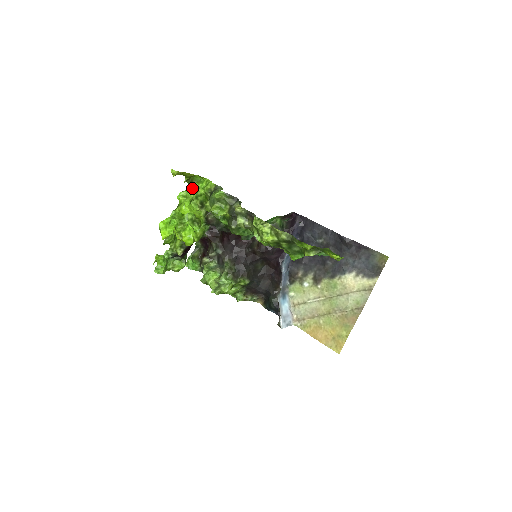
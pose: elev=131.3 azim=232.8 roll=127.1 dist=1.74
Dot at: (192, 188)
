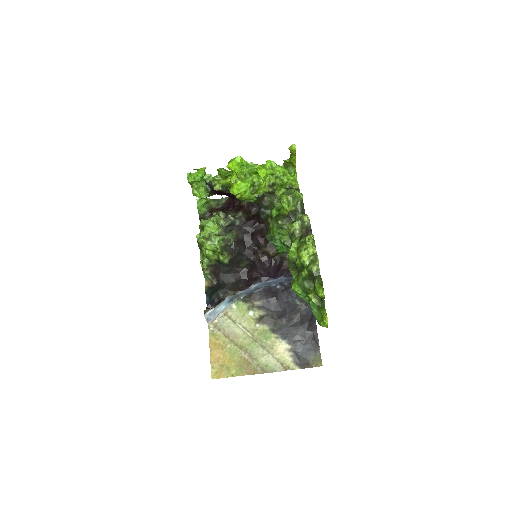
Dot at: (282, 169)
